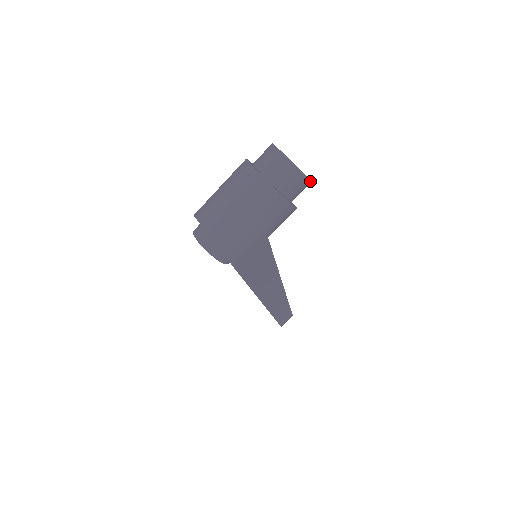
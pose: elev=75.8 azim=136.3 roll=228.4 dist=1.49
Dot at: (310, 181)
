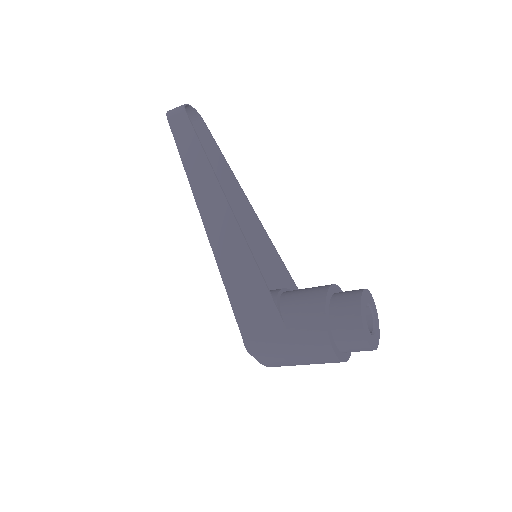
Dot at: (375, 307)
